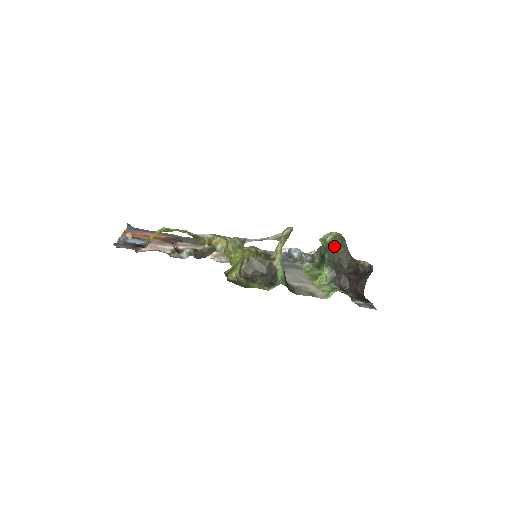
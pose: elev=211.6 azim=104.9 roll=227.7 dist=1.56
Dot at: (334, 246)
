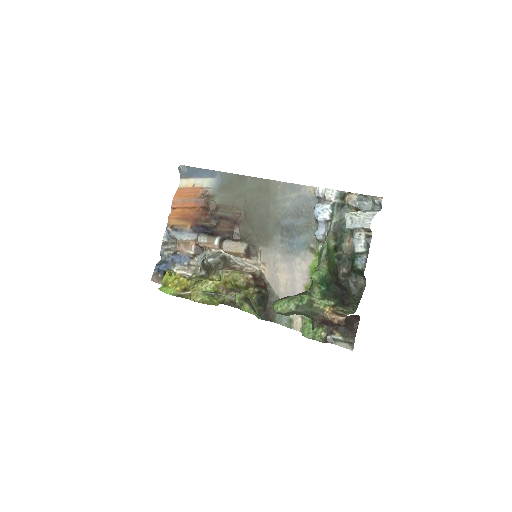
Dot at: occluded
